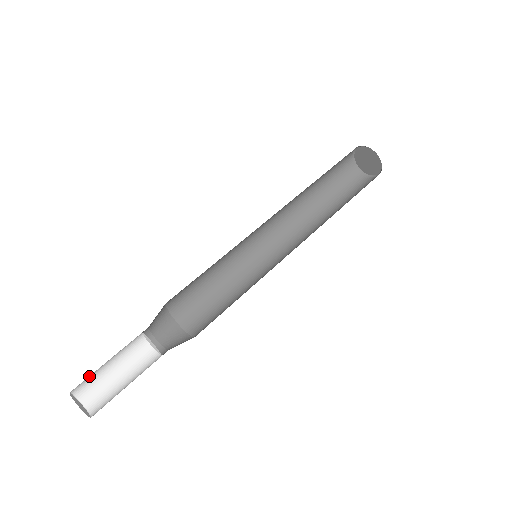
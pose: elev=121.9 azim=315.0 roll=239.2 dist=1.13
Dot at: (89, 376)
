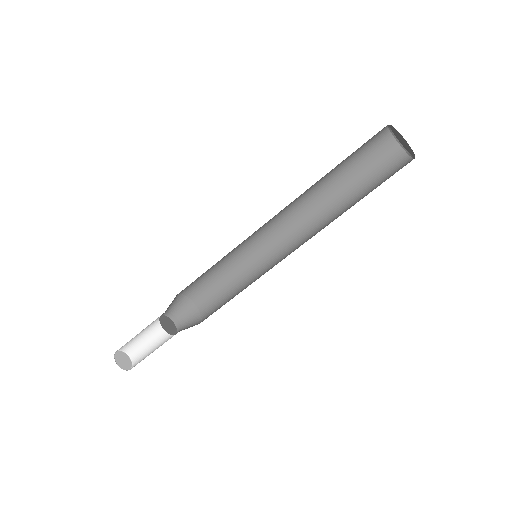
Dot at: occluded
